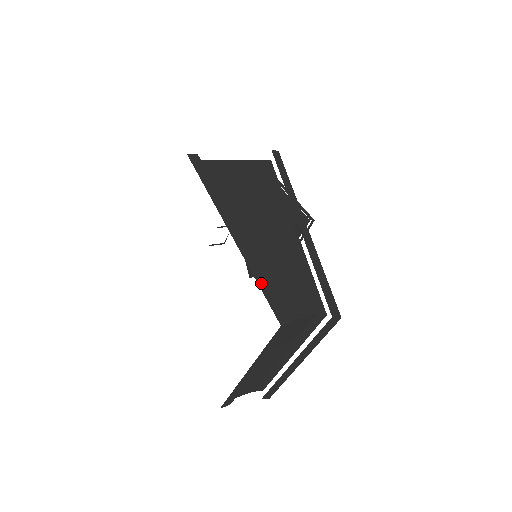
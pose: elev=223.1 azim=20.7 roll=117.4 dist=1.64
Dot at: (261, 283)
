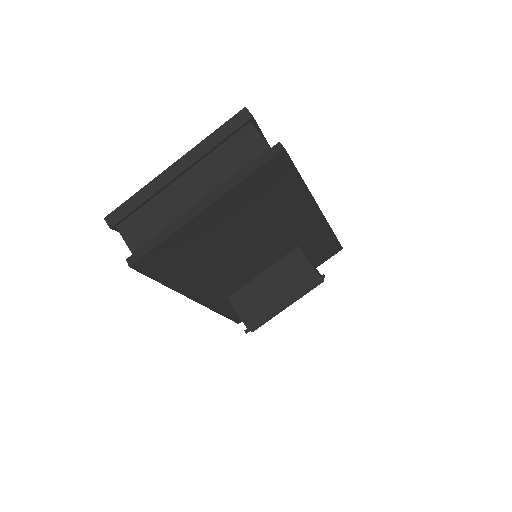
Dot at: occluded
